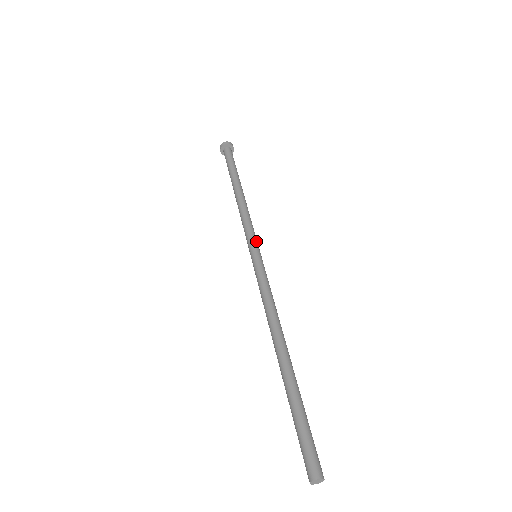
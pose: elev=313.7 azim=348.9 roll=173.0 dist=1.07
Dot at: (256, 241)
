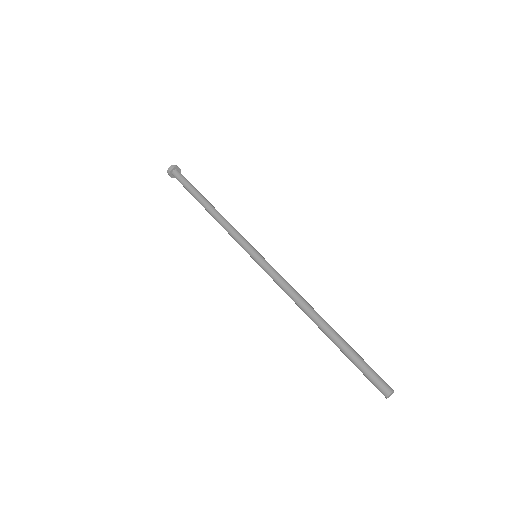
Dot at: (246, 245)
